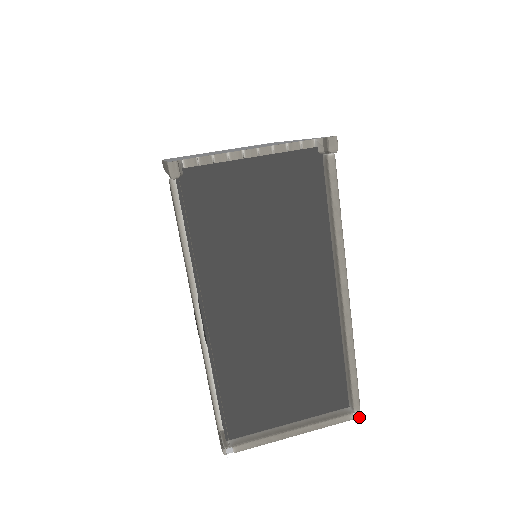
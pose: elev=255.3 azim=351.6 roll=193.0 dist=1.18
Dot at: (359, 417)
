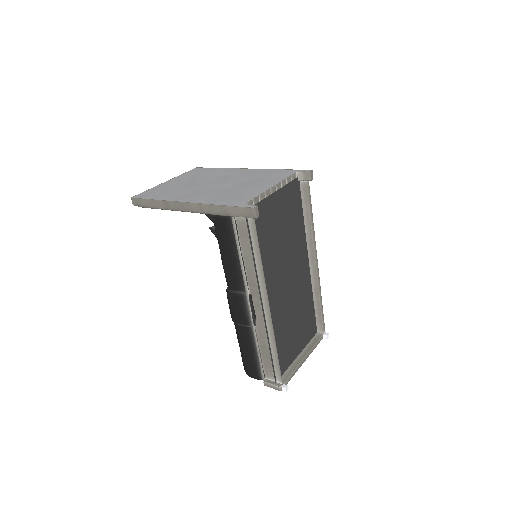
Dot at: (328, 334)
